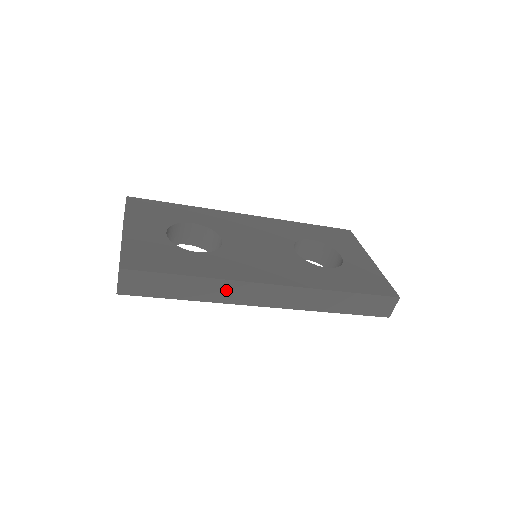
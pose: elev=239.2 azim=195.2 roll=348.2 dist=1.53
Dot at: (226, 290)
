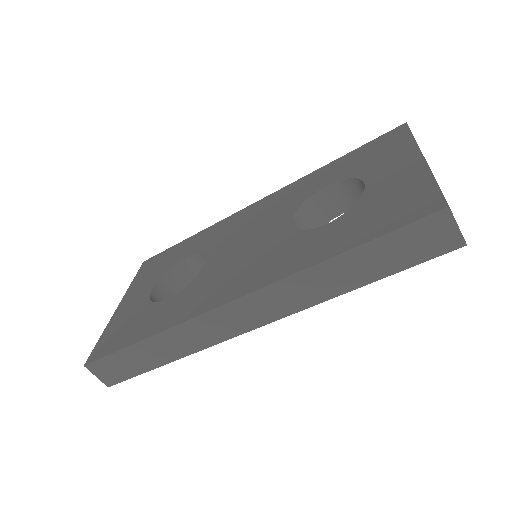
Dot at: (189, 335)
